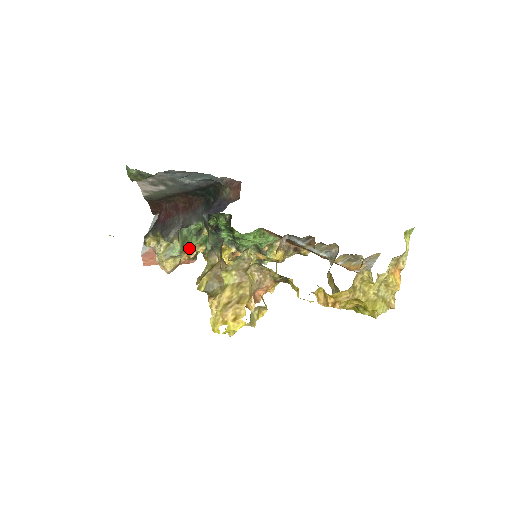
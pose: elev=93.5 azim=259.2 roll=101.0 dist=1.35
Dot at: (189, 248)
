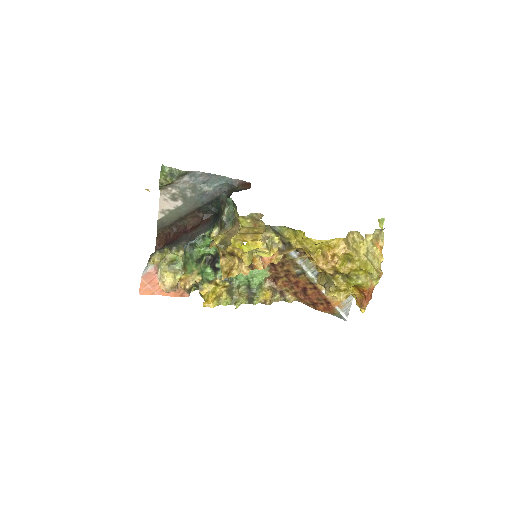
Dot at: (189, 272)
